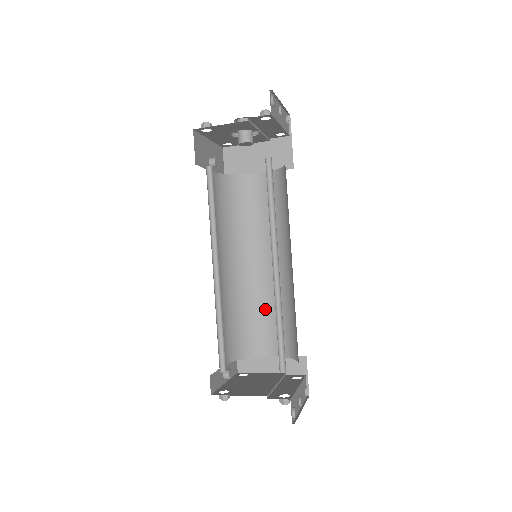
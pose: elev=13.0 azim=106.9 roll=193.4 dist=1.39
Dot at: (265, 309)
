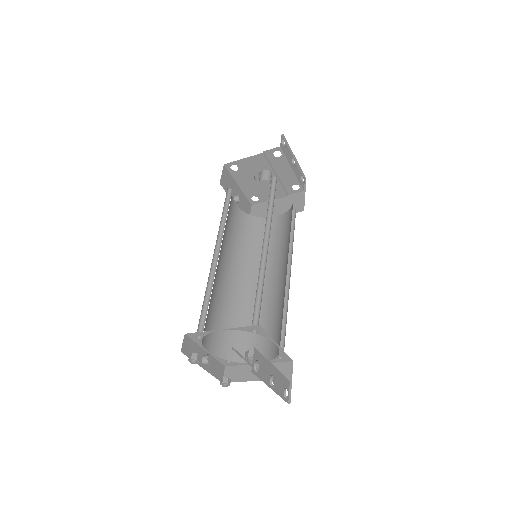
Dot at: (261, 319)
